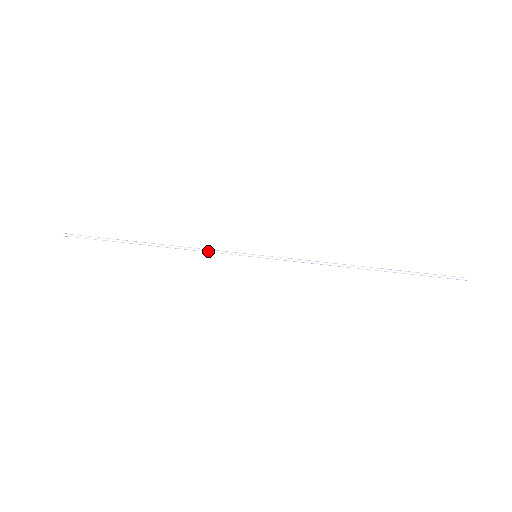
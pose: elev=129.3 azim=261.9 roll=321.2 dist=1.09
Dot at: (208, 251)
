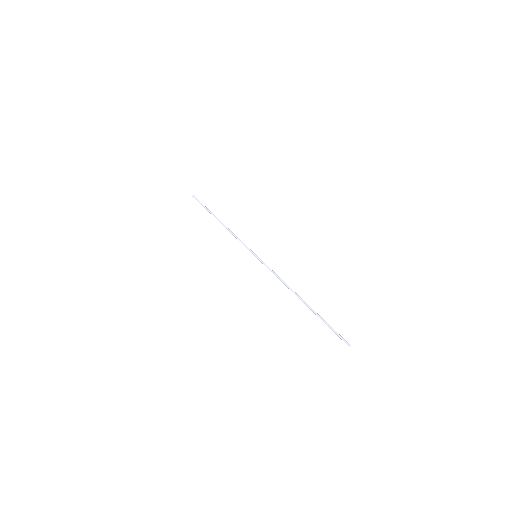
Dot at: occluded
